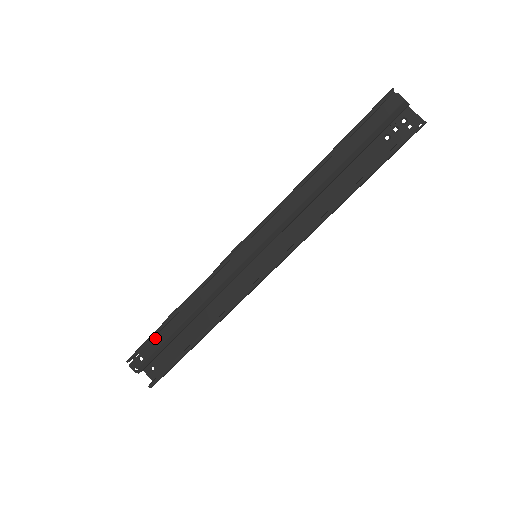
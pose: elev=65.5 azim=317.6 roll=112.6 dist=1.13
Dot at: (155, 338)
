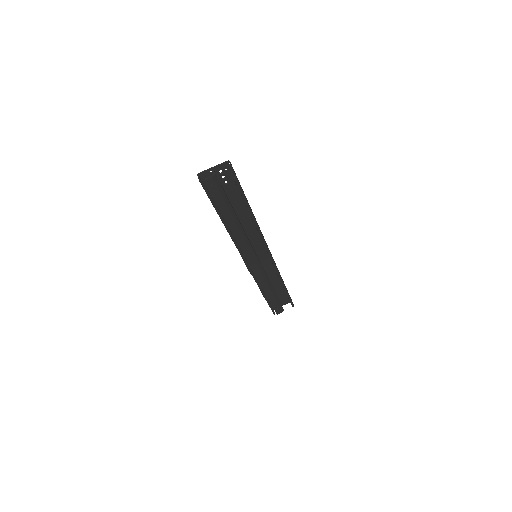
Dot at: (271, 304)
